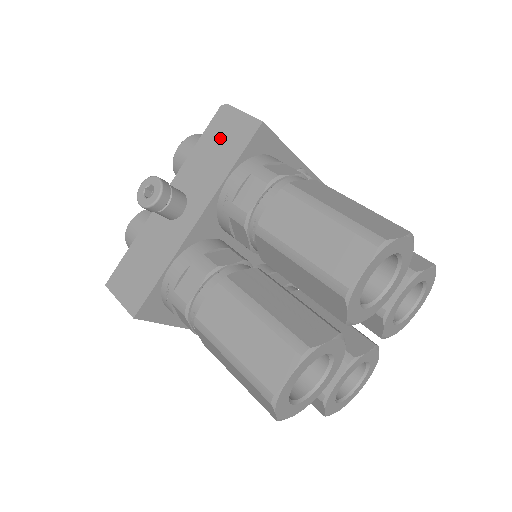
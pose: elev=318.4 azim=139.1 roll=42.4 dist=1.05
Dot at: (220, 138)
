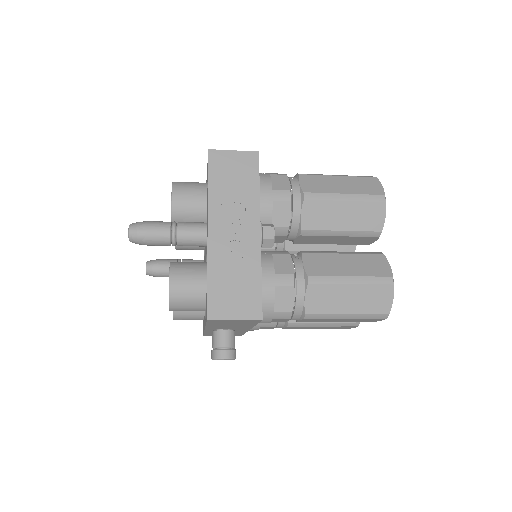
Dot at: occluded
